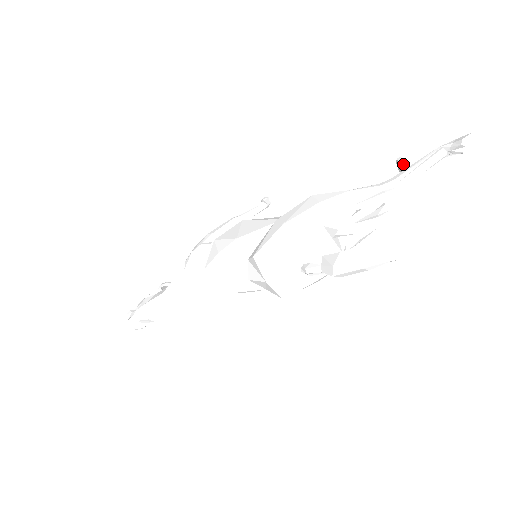
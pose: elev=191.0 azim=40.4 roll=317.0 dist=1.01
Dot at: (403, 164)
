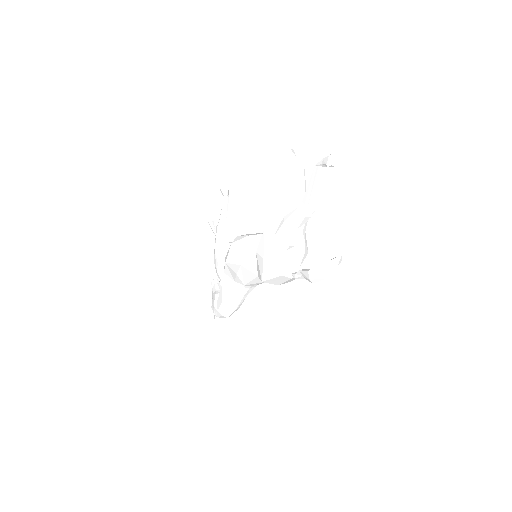
Dot at: (298, 156)
